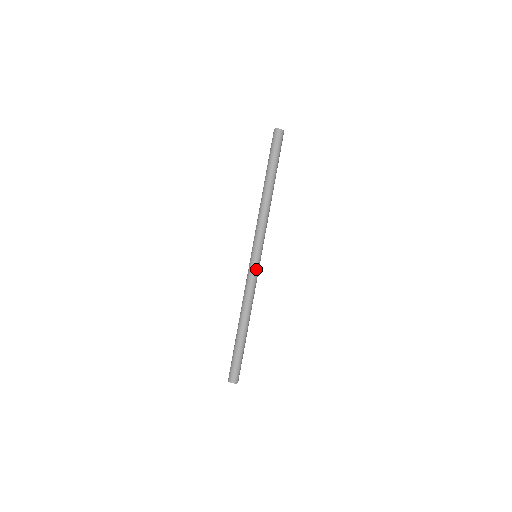
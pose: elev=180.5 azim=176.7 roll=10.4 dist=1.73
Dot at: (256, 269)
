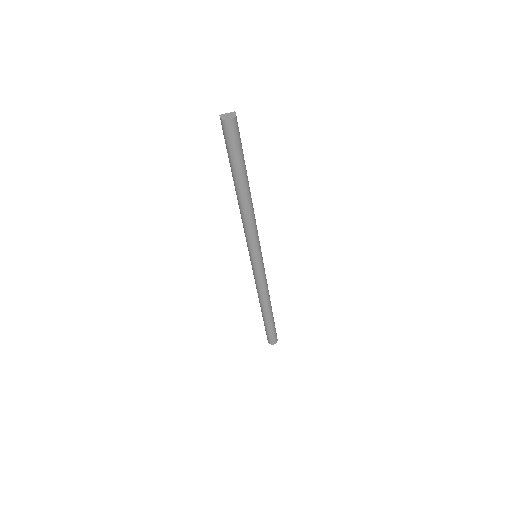
Dot at: (262, 269)
